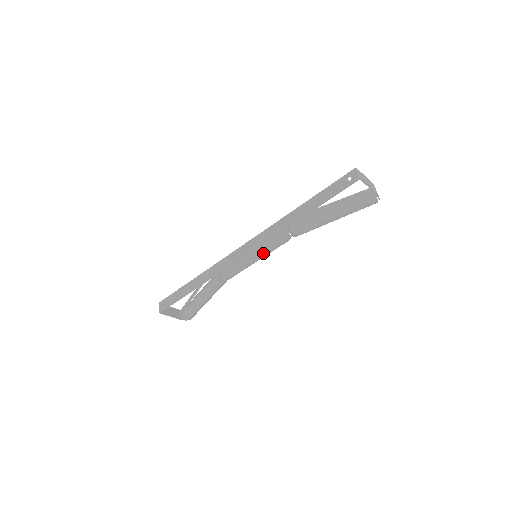
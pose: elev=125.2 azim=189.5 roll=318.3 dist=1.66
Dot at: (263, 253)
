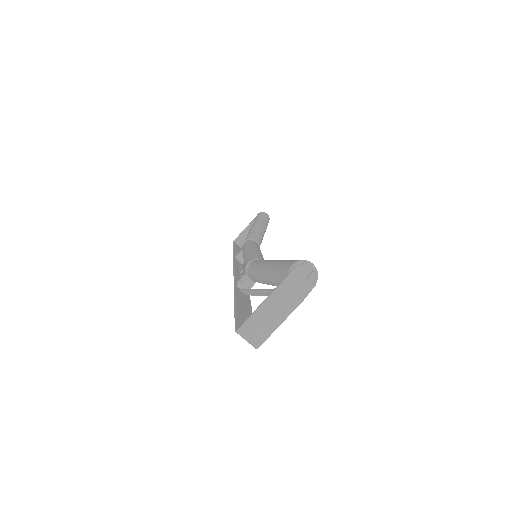
Dot at: occluded
